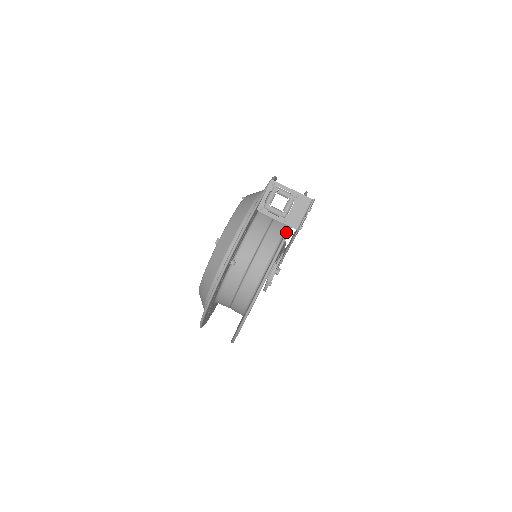
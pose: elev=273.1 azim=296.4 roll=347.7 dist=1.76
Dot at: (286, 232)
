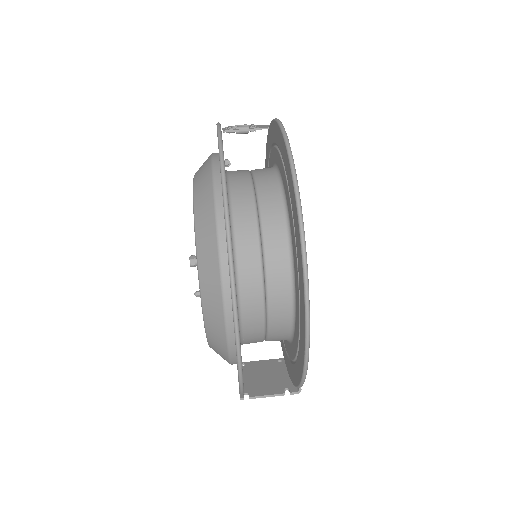
Dot at: (267, 136)
